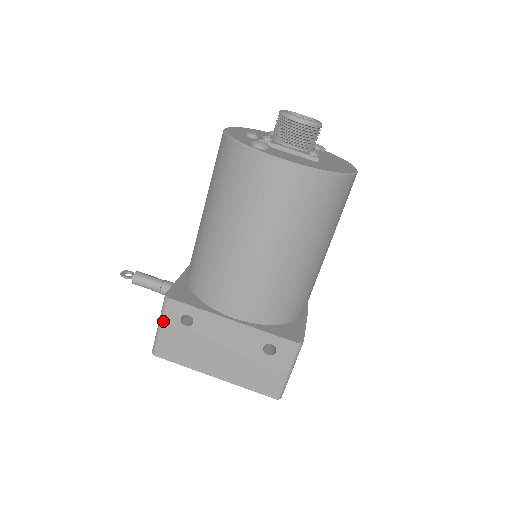
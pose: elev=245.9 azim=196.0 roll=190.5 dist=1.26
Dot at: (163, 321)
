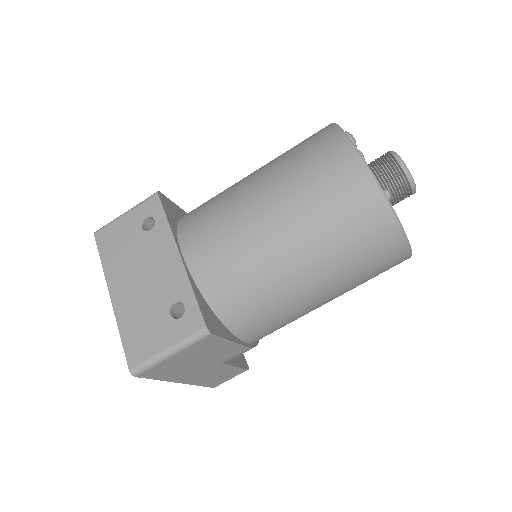
Dot at: (133, 210)
